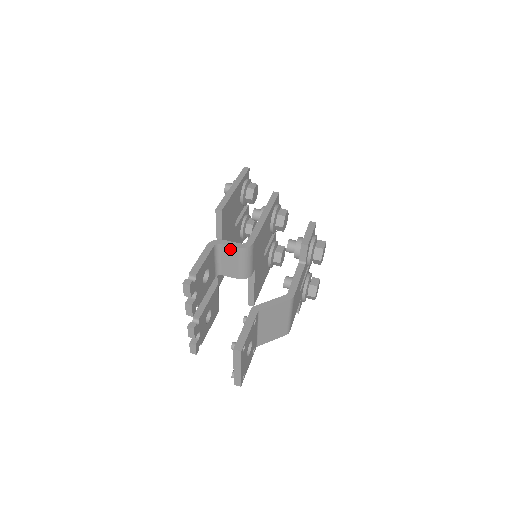
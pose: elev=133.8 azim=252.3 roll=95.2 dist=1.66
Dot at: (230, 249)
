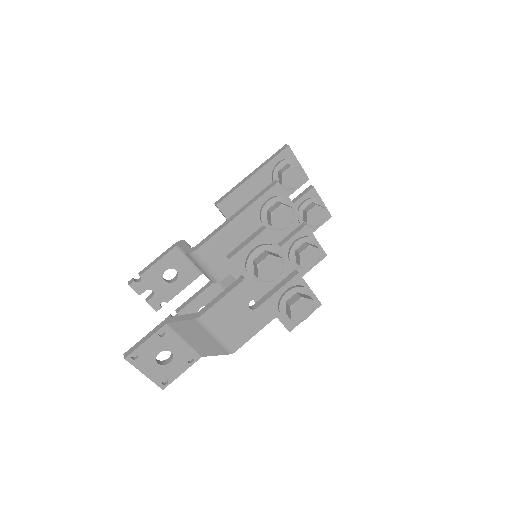
Dot at: occluded
